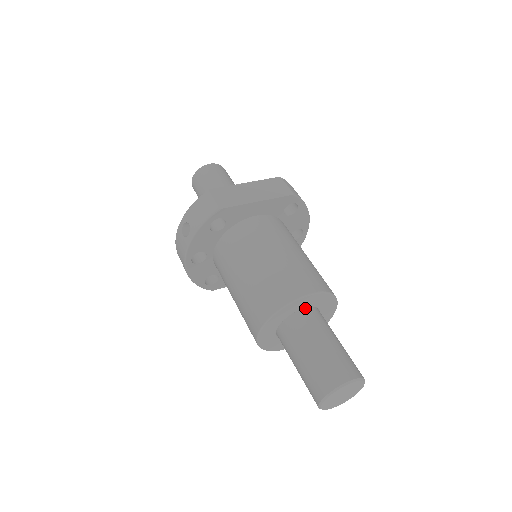
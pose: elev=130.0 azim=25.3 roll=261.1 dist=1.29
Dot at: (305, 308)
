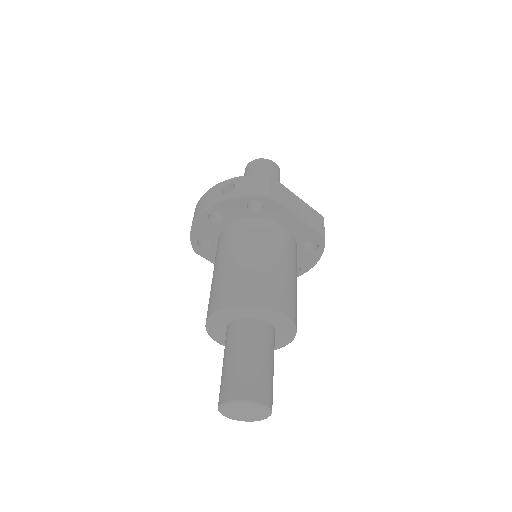
Dot at: (269, 323)
